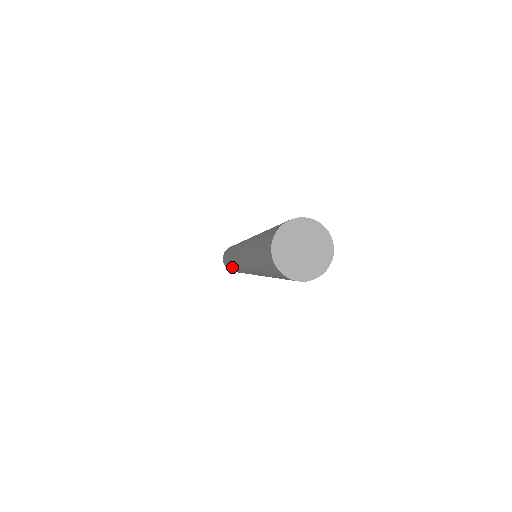
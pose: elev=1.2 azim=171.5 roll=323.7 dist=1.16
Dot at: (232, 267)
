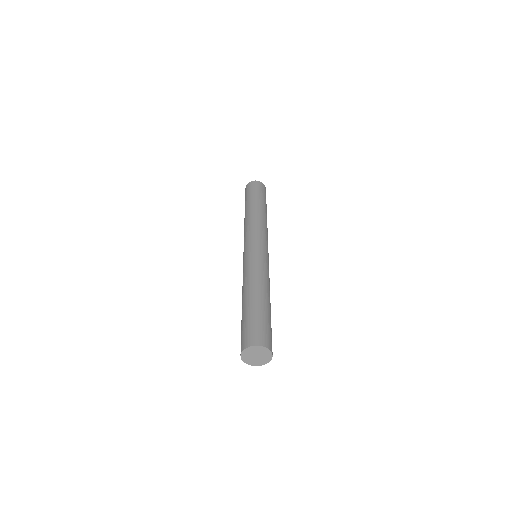
Dot at: occluded
